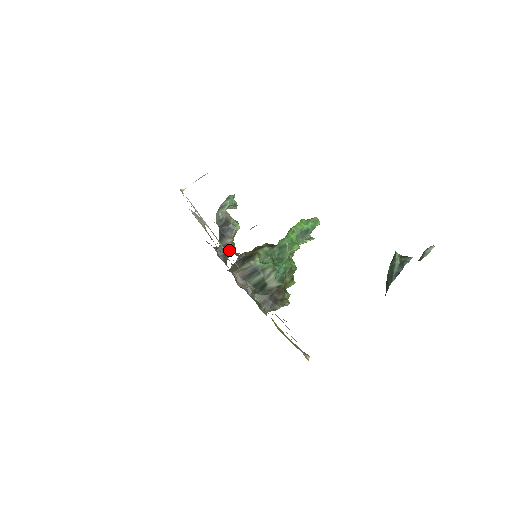
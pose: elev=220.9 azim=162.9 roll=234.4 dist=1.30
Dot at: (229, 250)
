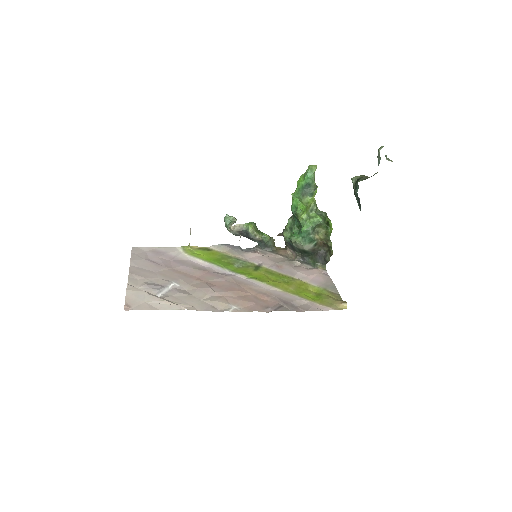
Dot at: (265, 242)
